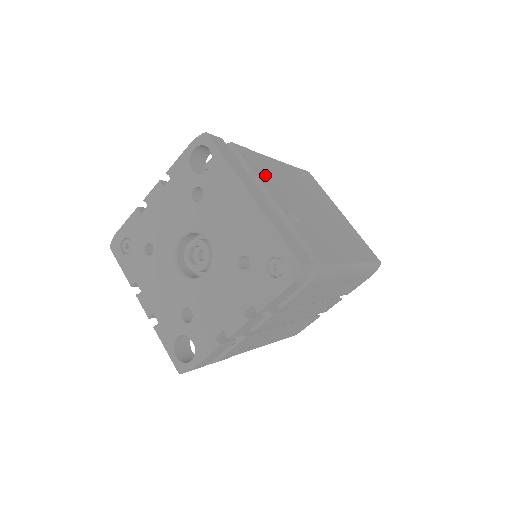
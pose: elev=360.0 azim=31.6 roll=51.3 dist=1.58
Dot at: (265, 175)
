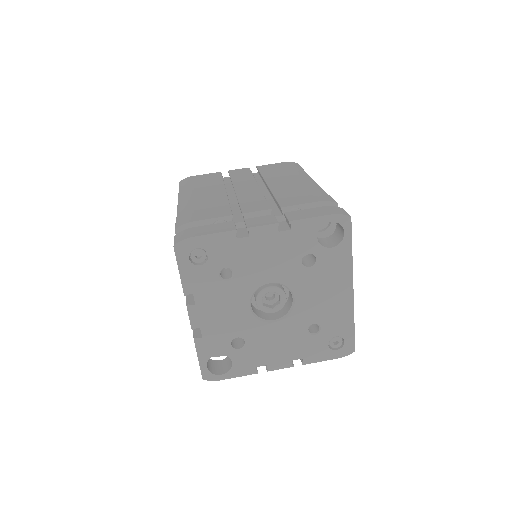
Dot at: occluded
